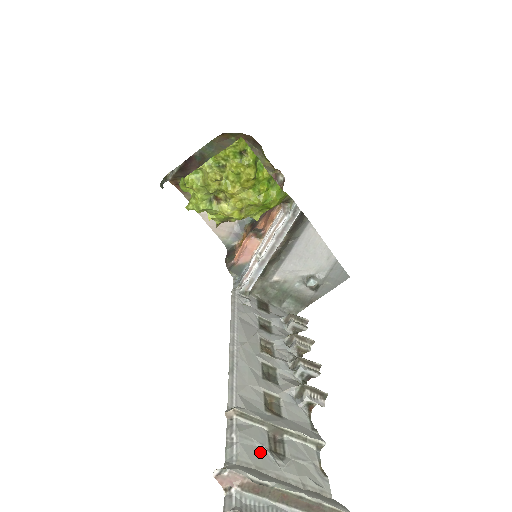
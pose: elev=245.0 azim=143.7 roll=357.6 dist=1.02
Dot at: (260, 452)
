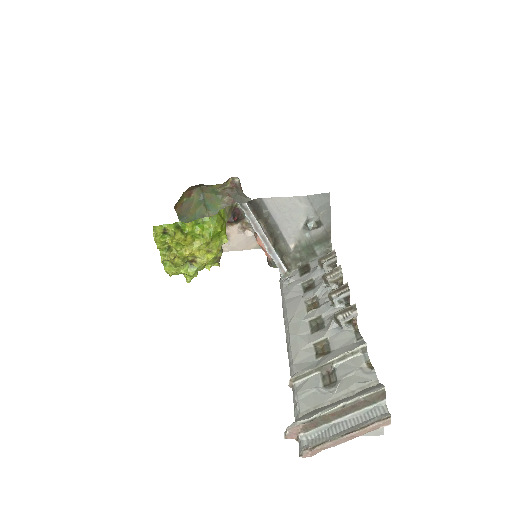
Dot at: (316, 394)
